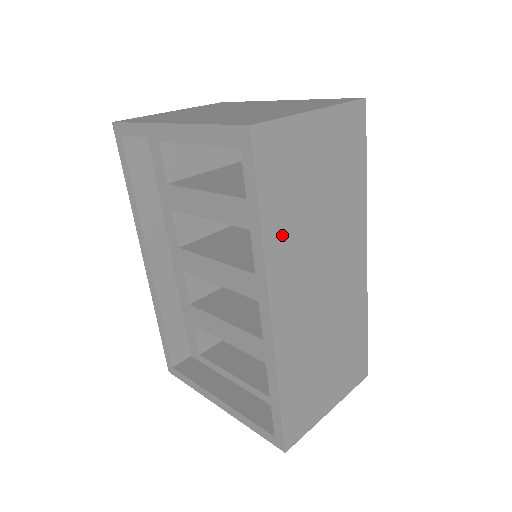
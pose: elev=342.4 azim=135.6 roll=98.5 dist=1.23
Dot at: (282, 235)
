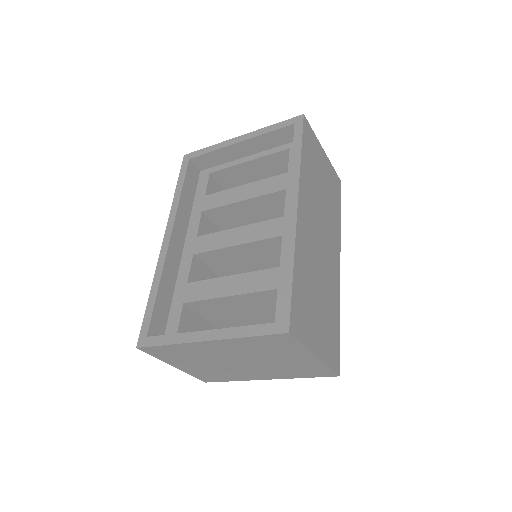
Dot at: (307, 176)
